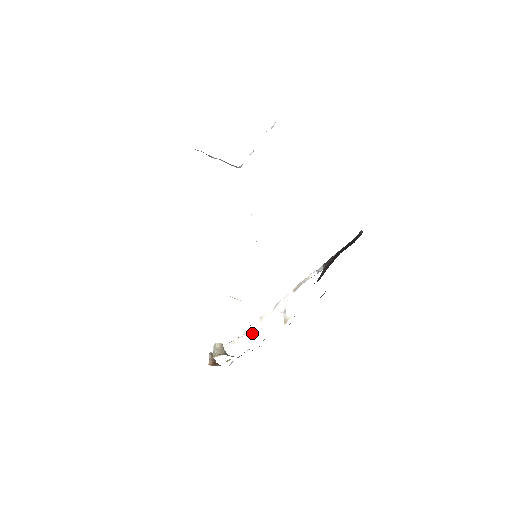
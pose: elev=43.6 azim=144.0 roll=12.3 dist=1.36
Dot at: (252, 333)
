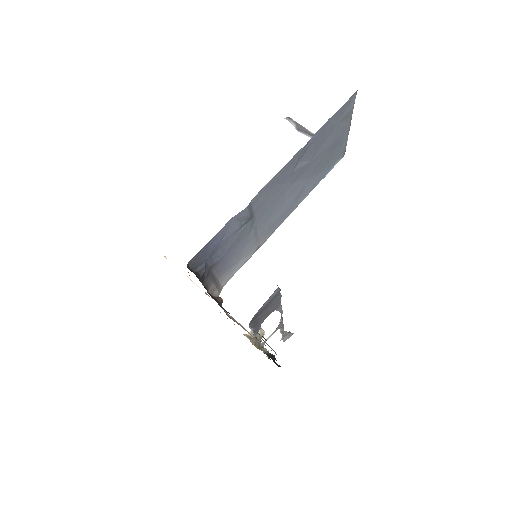
Dot at: (283, 339)
